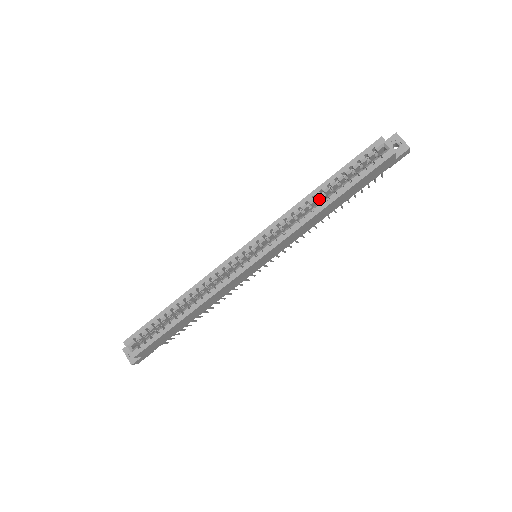
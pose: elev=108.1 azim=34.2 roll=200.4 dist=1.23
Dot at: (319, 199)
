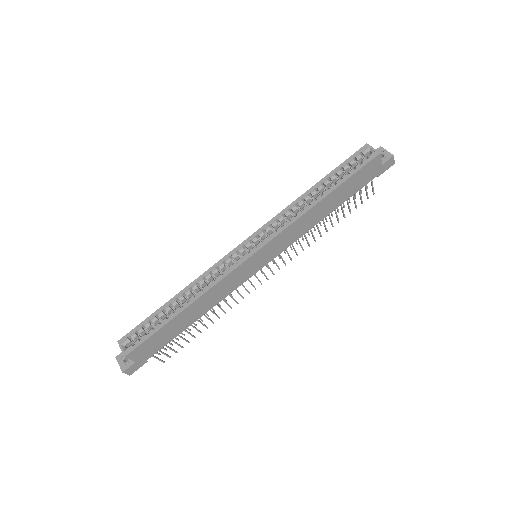
Dot at: (314, 198)
